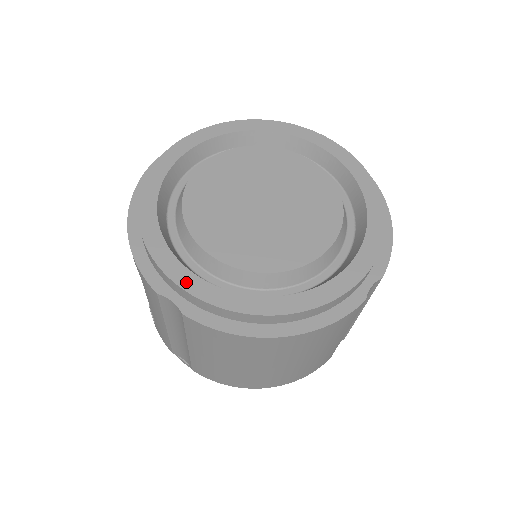
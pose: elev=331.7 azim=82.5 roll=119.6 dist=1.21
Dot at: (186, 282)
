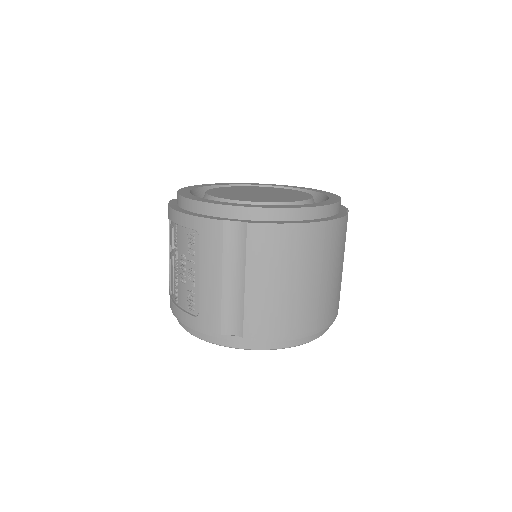
Dot at: (242, 205)
